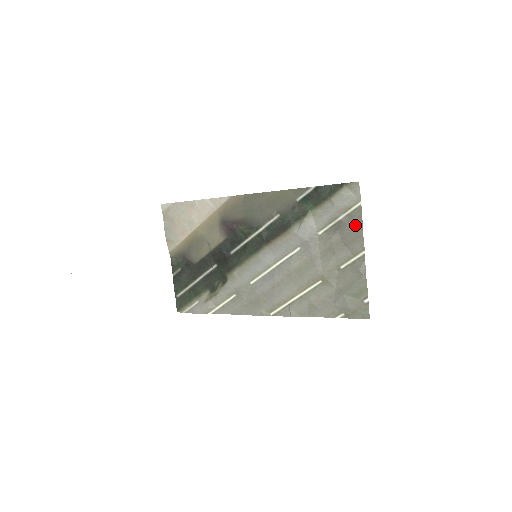
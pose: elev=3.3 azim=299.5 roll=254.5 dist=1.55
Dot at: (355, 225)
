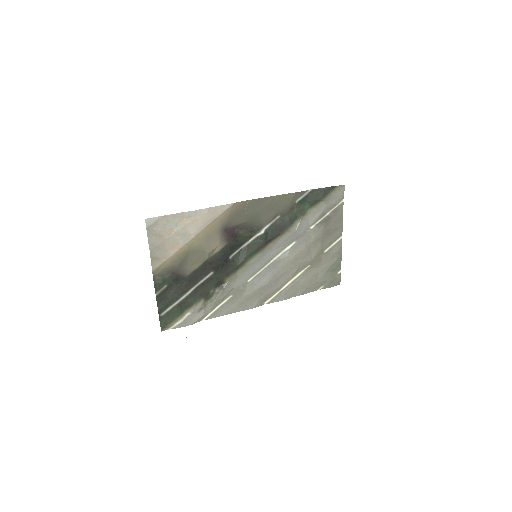
Dot at: (338, 218)
